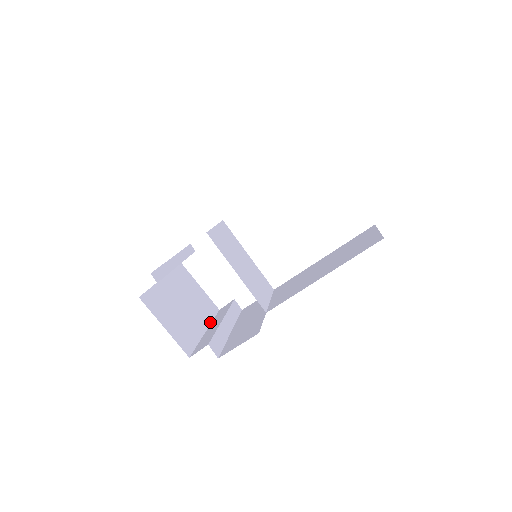
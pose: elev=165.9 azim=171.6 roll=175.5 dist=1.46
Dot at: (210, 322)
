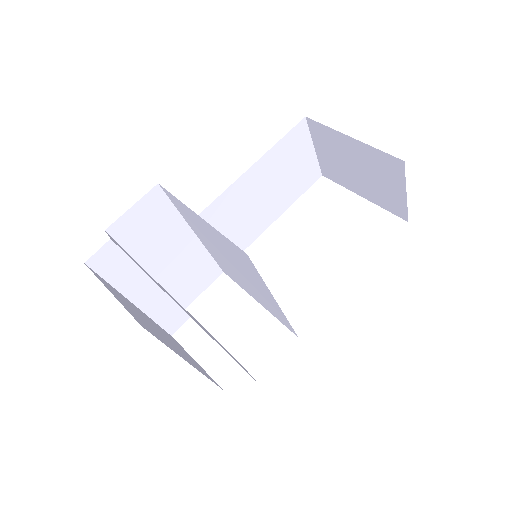
Dot at: occluded
